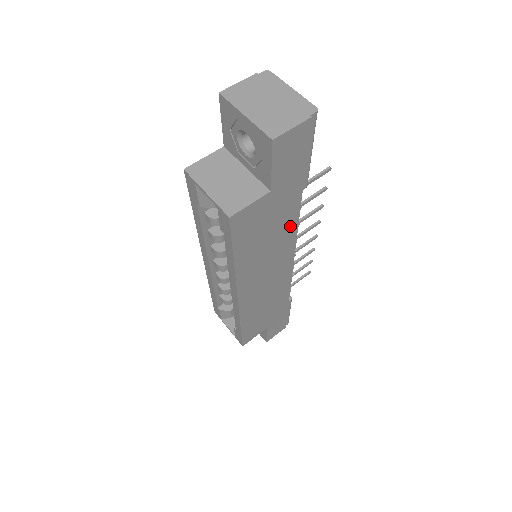
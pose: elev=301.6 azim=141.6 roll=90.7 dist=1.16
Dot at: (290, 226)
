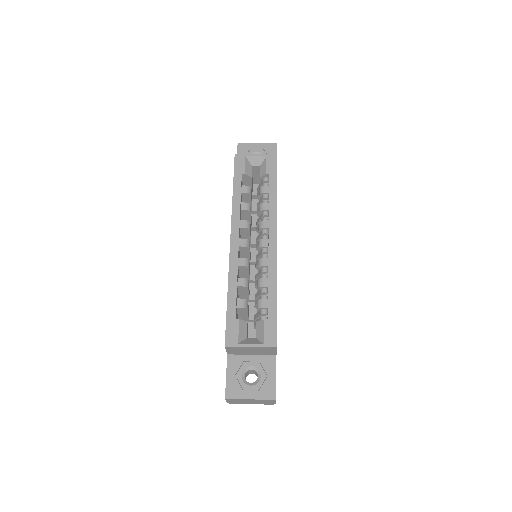
Dot at: occluded
